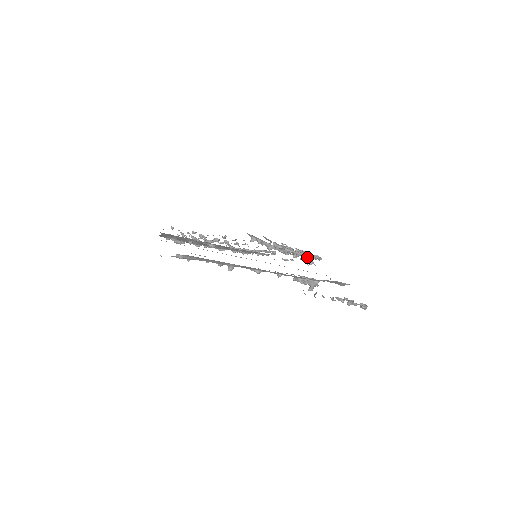
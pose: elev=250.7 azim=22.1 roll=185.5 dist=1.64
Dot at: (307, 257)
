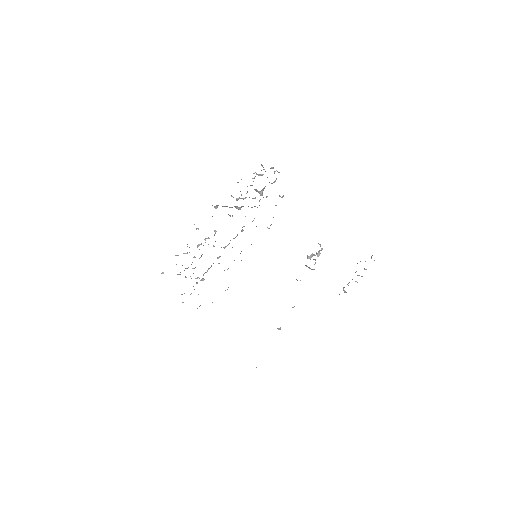
Dot at: occluded
